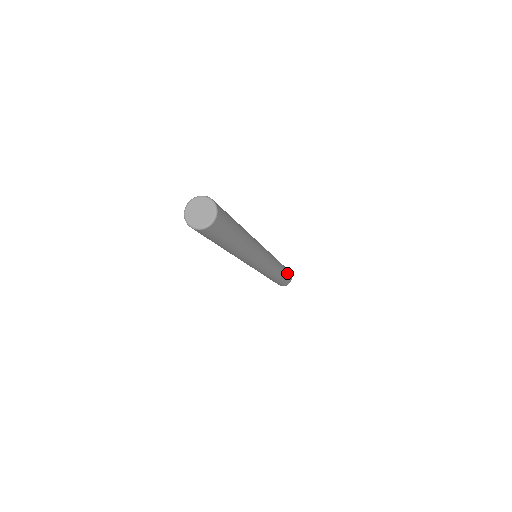
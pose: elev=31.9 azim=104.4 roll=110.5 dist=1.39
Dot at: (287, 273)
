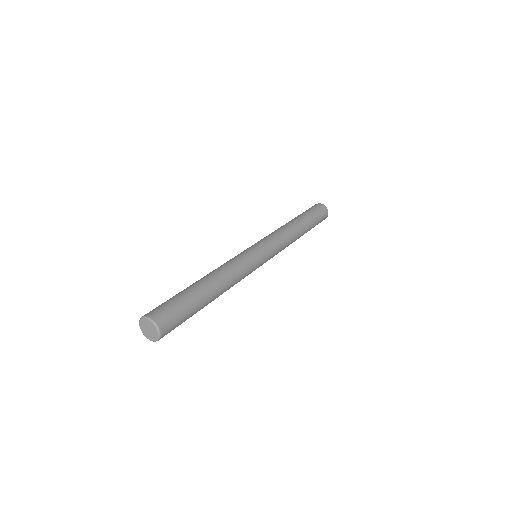
Dot at: (313, 216)
